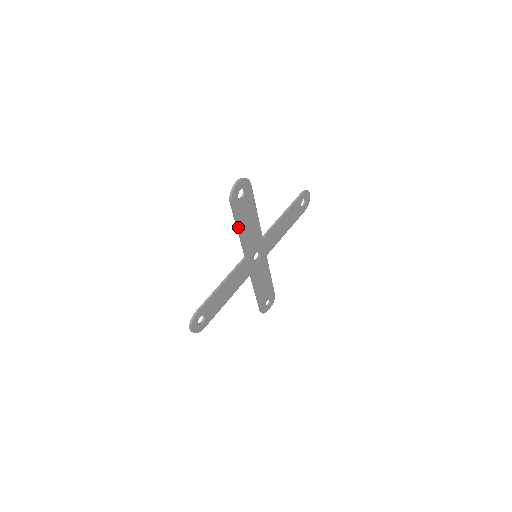
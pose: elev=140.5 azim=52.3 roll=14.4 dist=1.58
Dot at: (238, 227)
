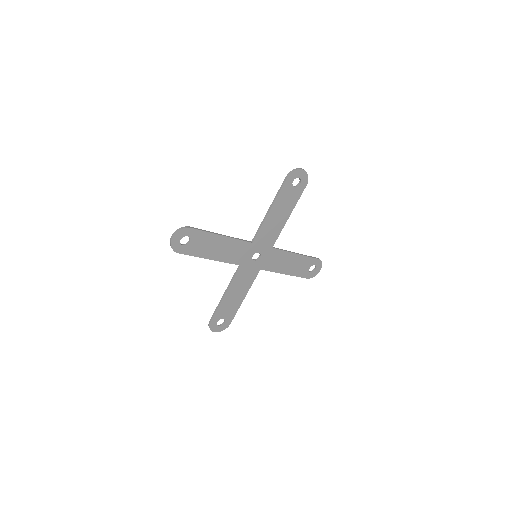
Dot at: (272, 205)
